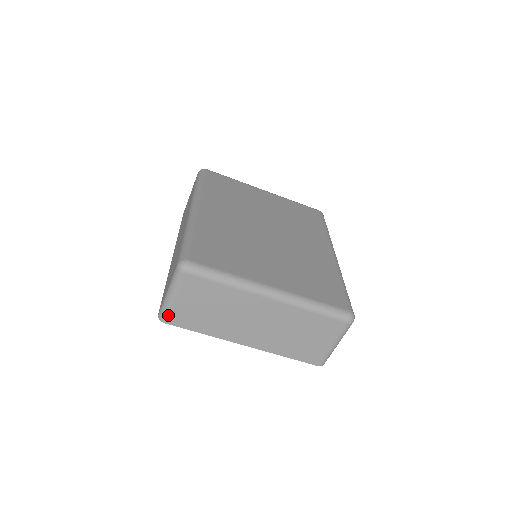
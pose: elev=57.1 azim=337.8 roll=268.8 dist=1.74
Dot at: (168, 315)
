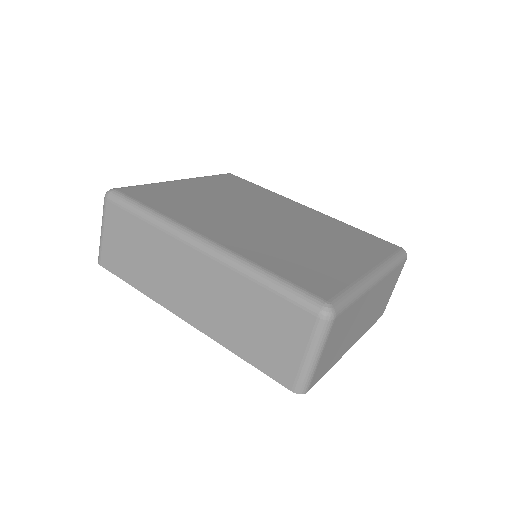
Dot at: (311, 381)
